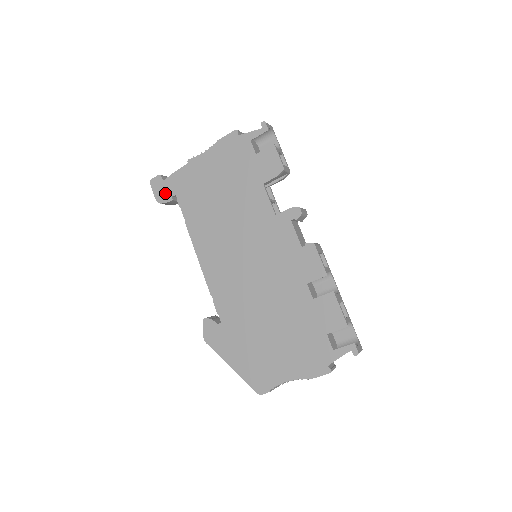
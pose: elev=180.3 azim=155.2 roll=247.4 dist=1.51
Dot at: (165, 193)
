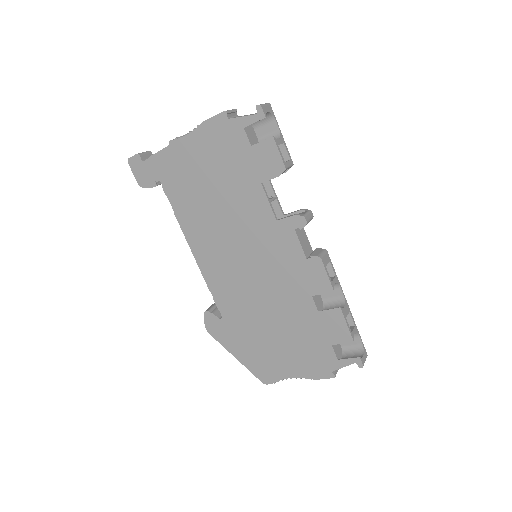
Dot at: (147, 177)
